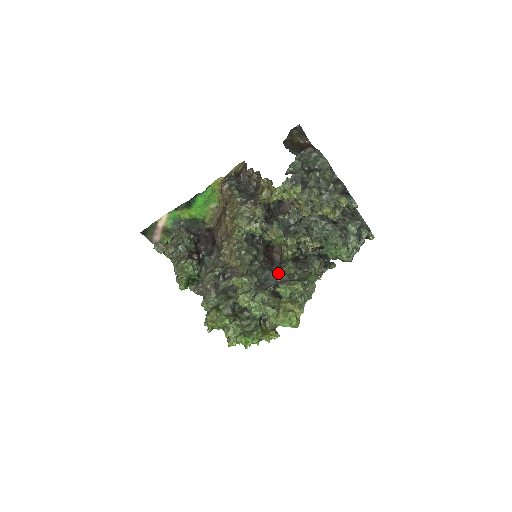
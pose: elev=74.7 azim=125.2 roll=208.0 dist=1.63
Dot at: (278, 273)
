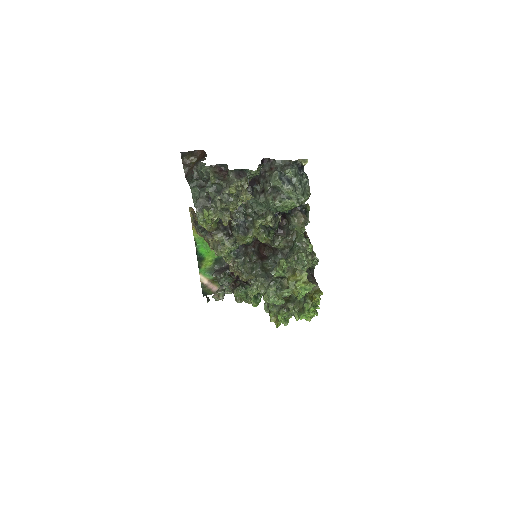
Dot at: (279, 252)
